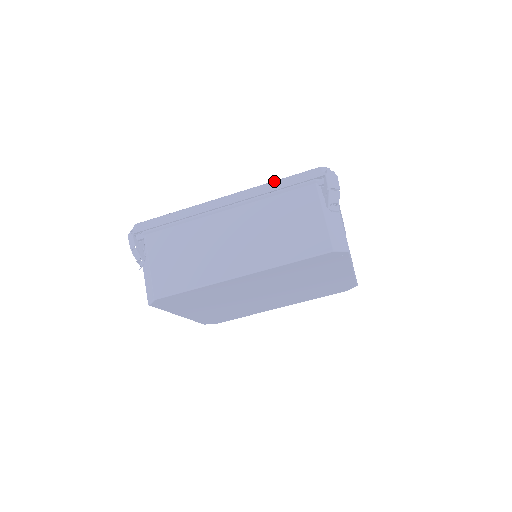
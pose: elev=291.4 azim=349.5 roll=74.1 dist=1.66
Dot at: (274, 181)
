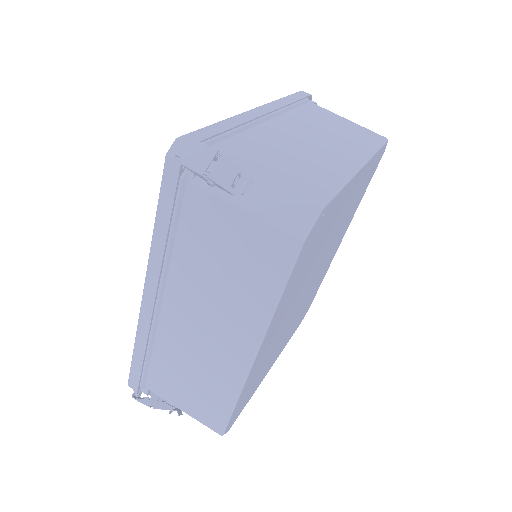
Dot at: occluded
